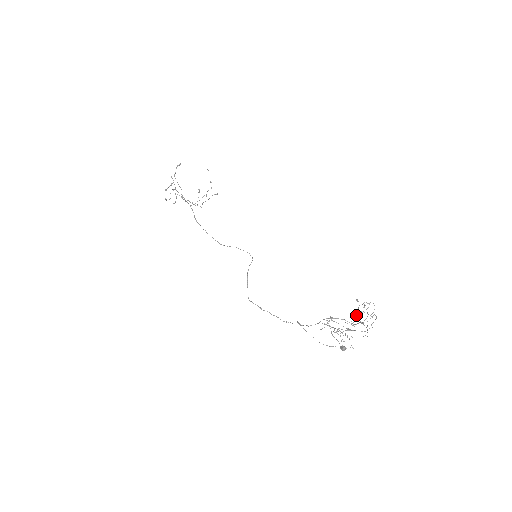
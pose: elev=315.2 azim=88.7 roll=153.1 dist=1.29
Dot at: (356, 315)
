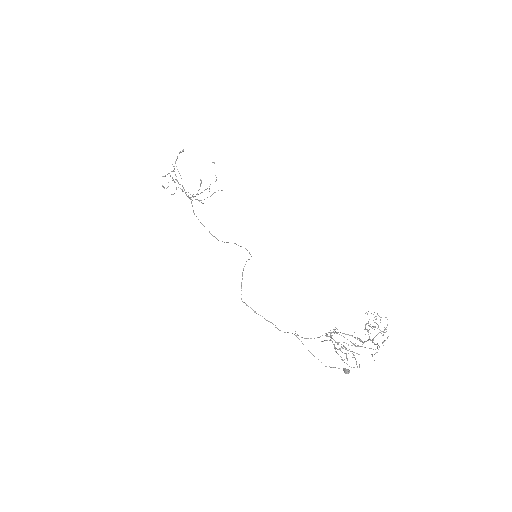
Dot at: (365, 329)
